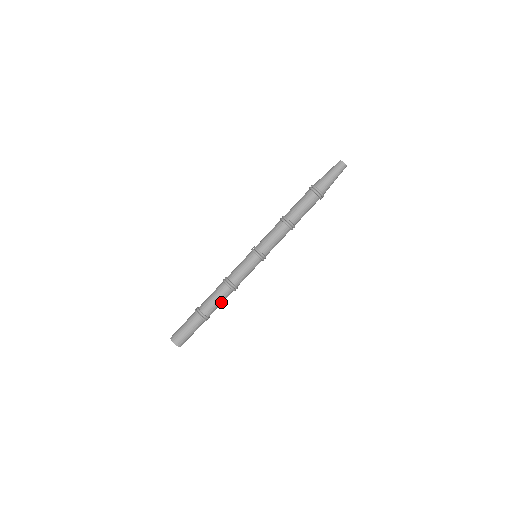
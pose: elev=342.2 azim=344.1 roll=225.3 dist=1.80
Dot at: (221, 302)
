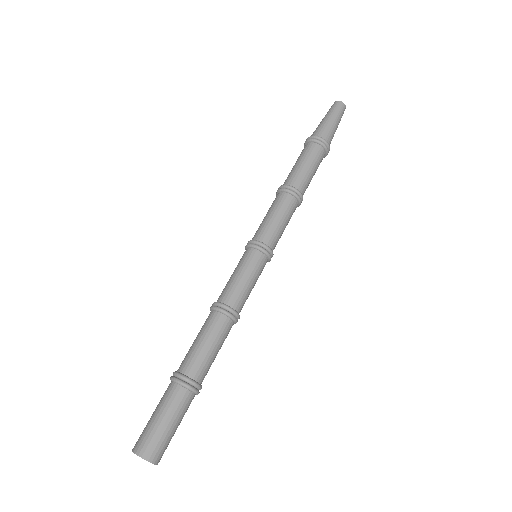
Dot at: (218, 350)
